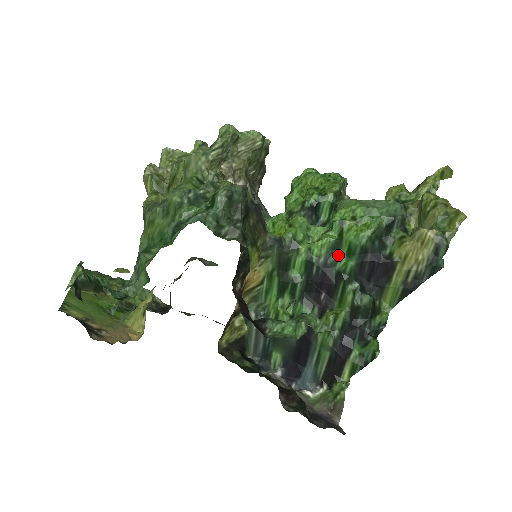
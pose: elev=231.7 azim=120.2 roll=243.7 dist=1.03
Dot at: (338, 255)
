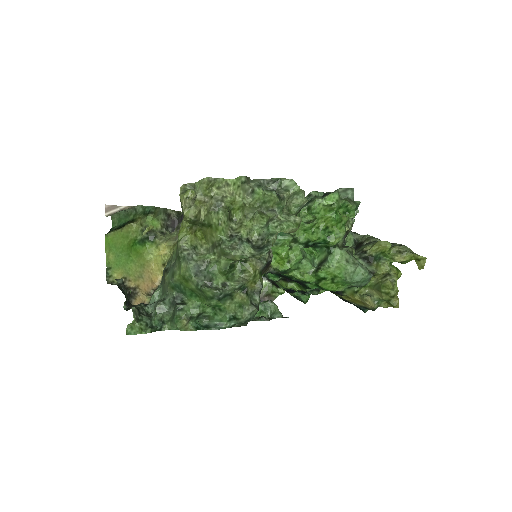
Dot at: occluded
